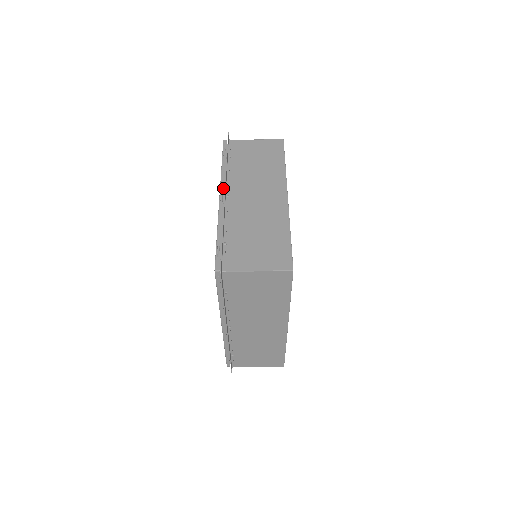
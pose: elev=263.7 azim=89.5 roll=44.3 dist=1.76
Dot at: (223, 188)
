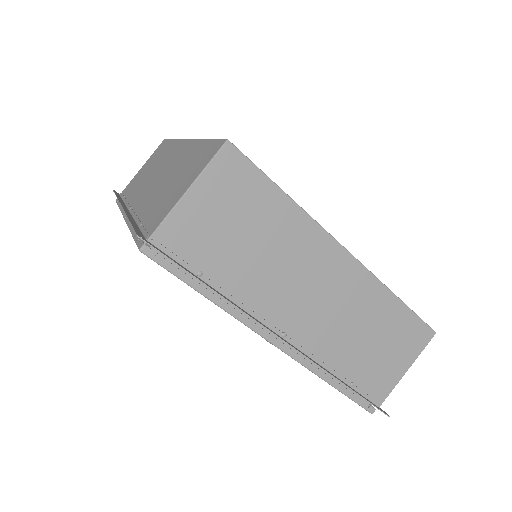
Dot at: occluded
